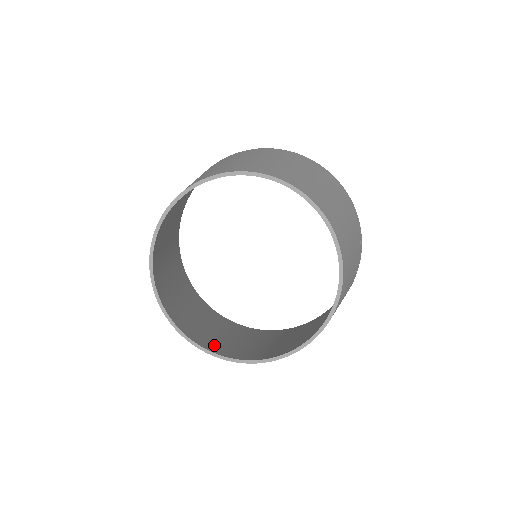
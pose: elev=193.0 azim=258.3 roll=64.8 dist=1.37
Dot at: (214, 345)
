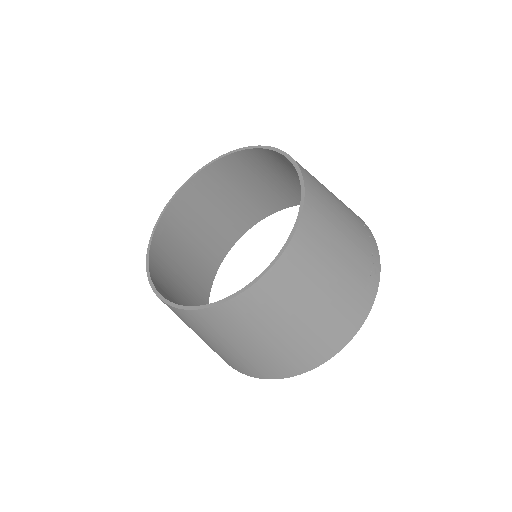
Dot at: occluded
